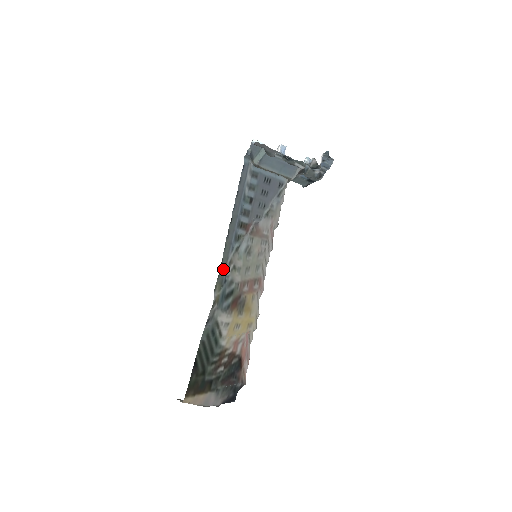
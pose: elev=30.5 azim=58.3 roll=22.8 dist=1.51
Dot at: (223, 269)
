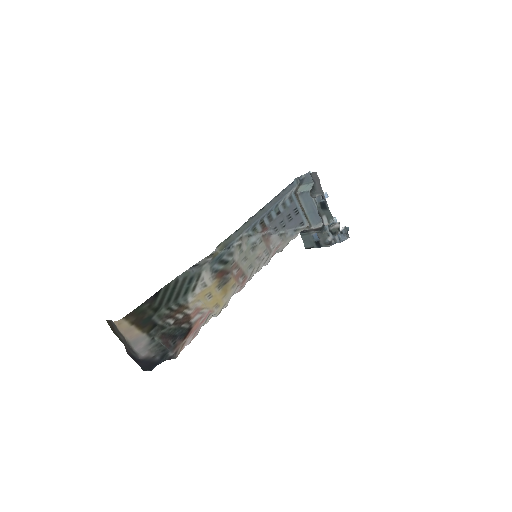
Dot at: (234, 237)
